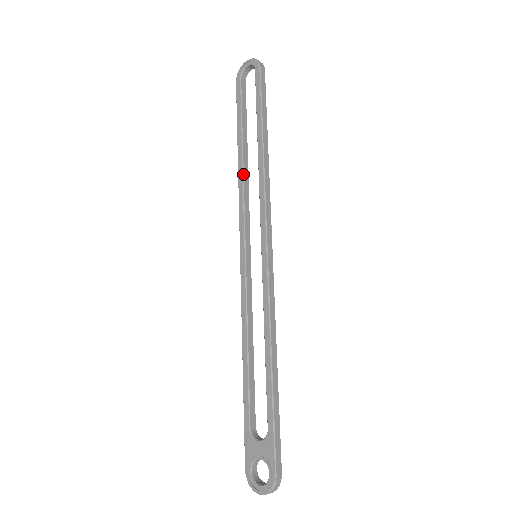
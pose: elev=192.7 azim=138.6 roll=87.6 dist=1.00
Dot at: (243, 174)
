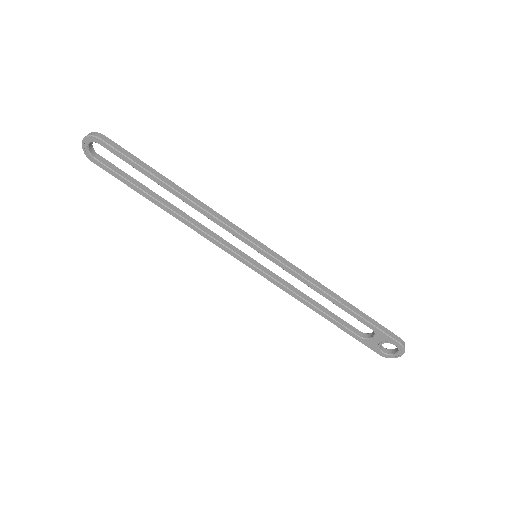
Dot at: (184, 219)
